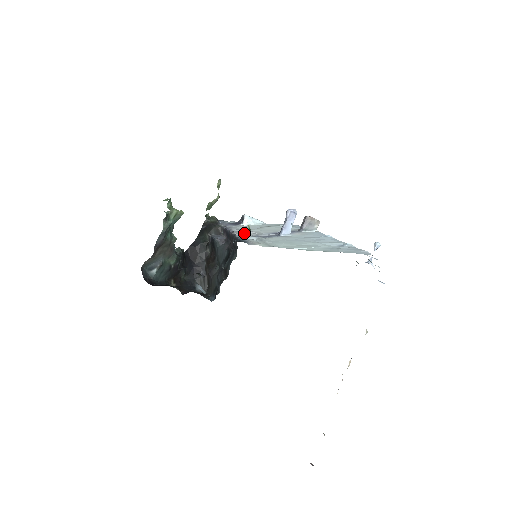
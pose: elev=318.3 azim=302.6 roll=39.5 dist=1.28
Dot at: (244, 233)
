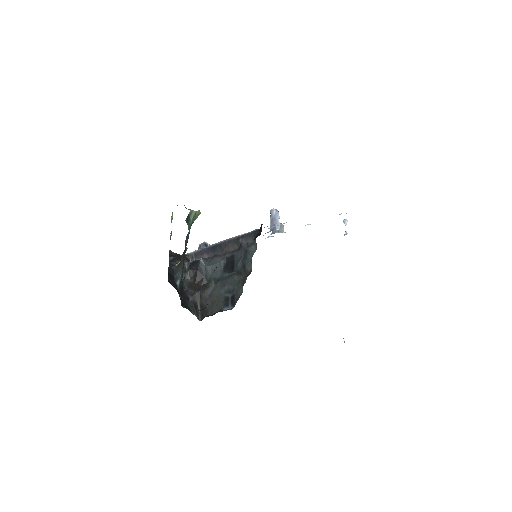
Dot at: occluded
